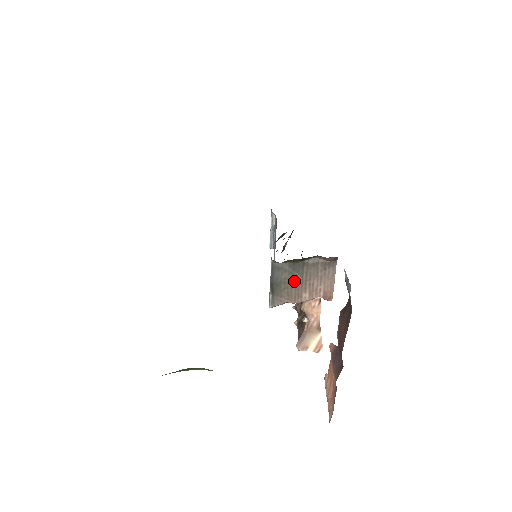
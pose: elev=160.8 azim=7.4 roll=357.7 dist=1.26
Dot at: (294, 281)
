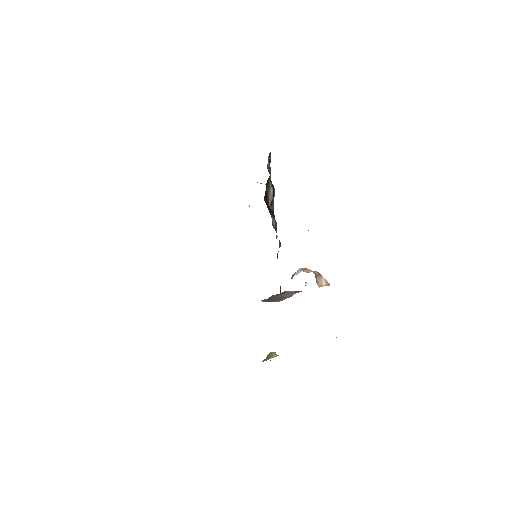
Dot at: (277, 298)
